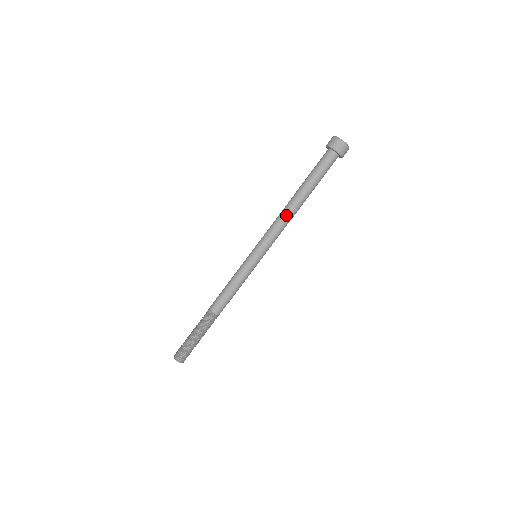
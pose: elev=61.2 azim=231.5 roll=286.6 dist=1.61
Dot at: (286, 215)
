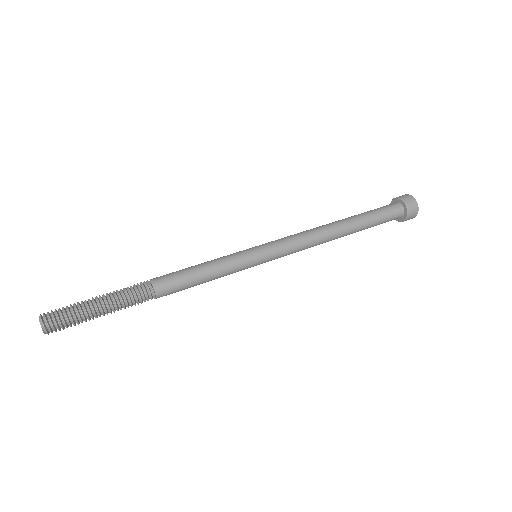
Dot at: (322, 233)
